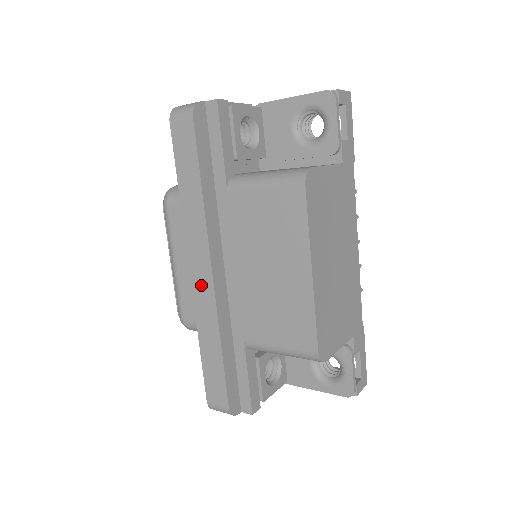
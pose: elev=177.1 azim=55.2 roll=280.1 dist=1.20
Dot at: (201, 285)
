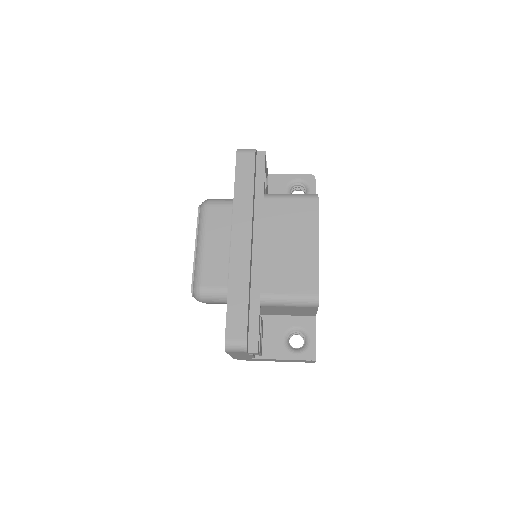
Dot at: (240, 249)
